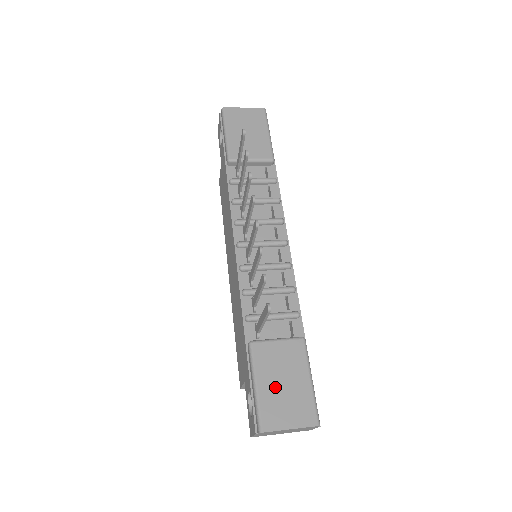
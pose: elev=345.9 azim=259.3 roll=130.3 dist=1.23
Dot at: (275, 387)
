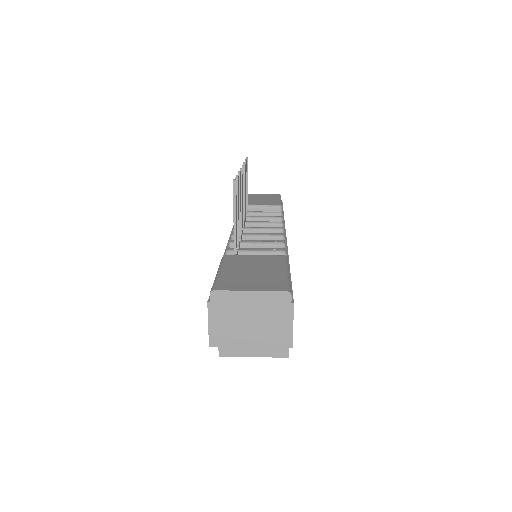
Dot at: (241, 272)
